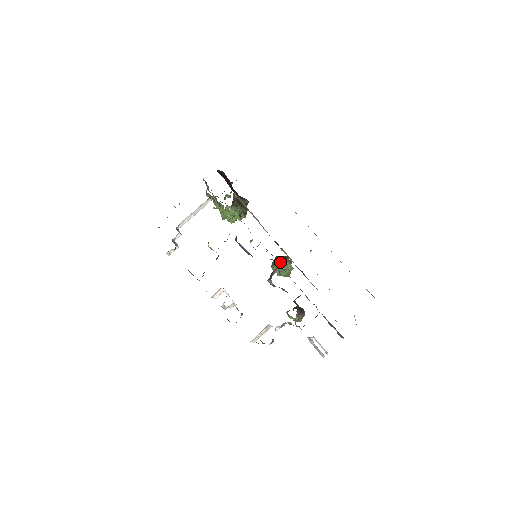
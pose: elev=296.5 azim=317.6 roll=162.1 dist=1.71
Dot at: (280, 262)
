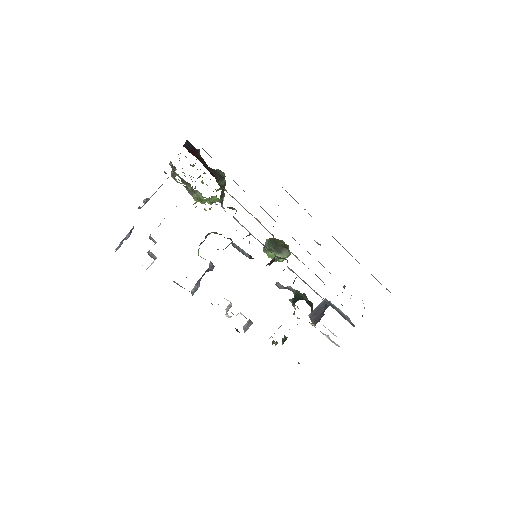
Dot at: (279, 253)
